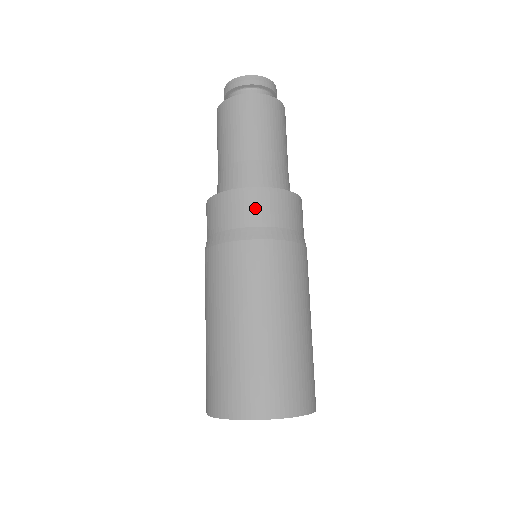
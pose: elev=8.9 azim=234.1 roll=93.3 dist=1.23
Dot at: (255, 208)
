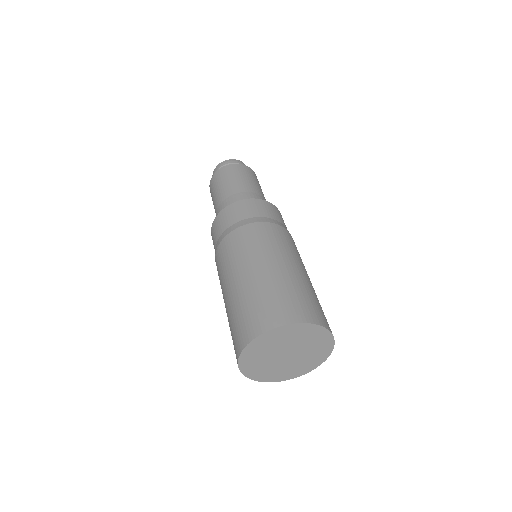
Dot at: (246, 209)
